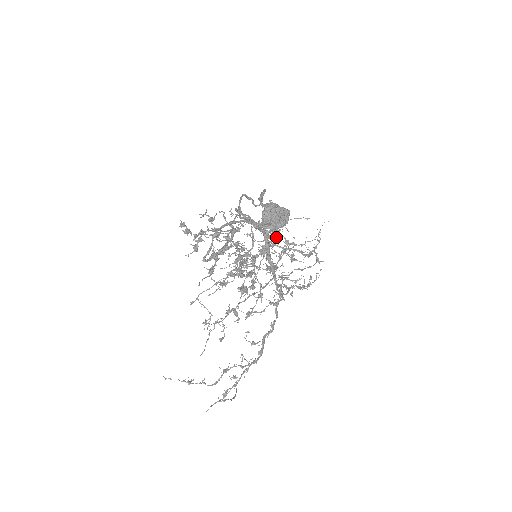
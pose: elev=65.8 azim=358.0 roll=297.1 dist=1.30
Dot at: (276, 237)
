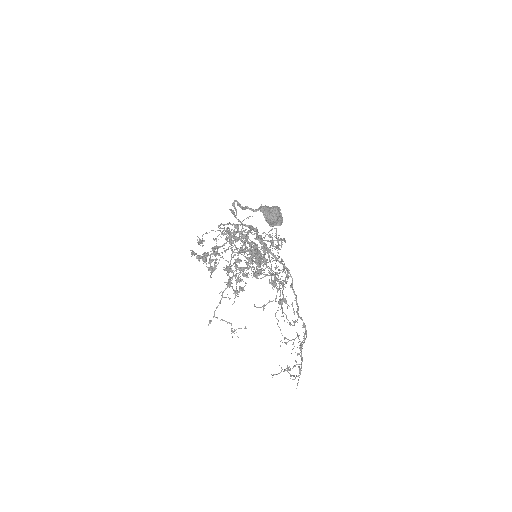
Dot at: (260, 235)
